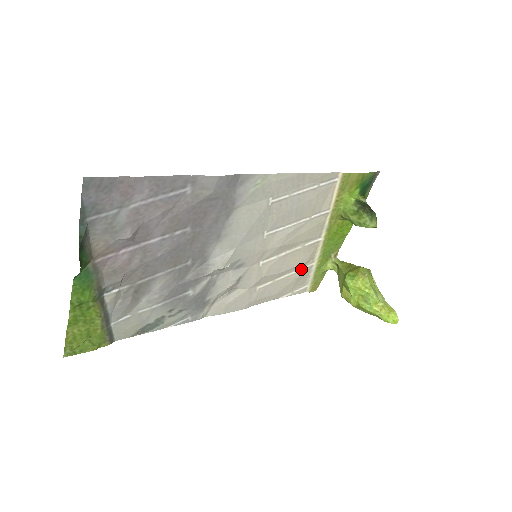
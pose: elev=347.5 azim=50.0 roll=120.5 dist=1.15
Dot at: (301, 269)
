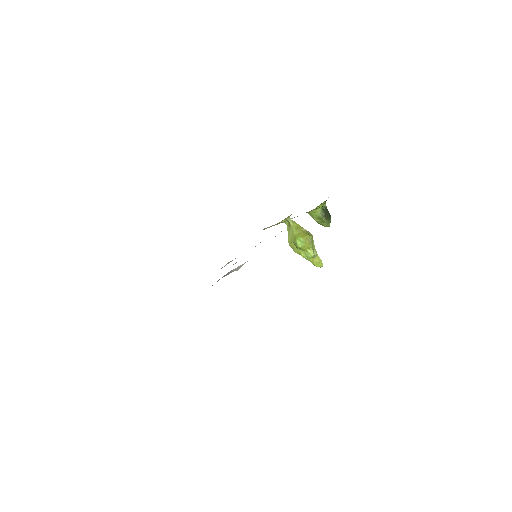
Dot at: occluded
